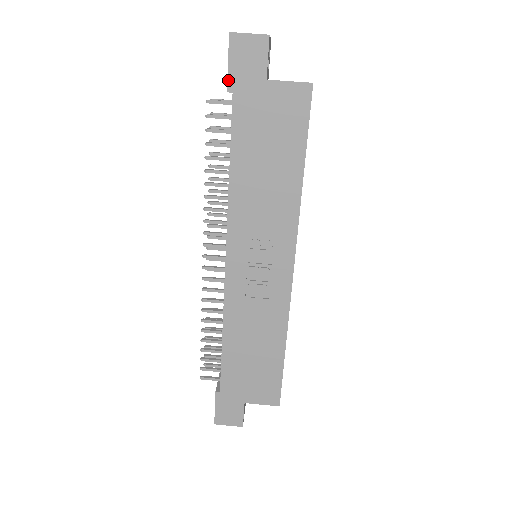
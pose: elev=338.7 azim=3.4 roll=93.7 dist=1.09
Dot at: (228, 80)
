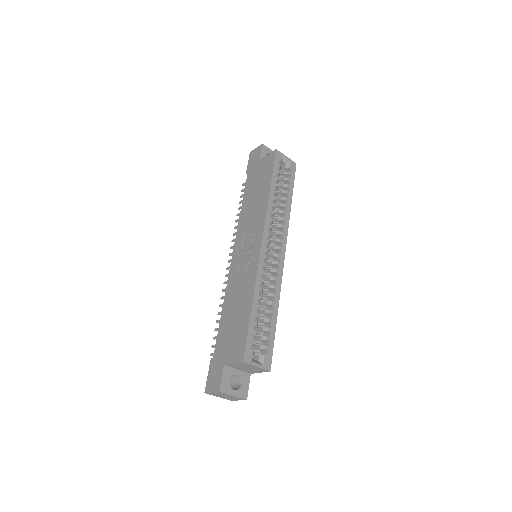
Dot at: (247, 169)
